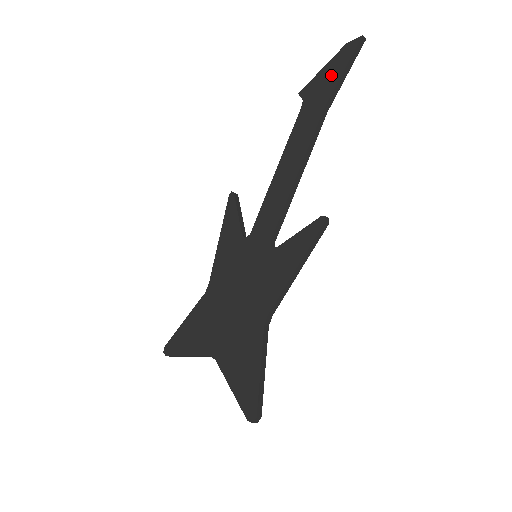
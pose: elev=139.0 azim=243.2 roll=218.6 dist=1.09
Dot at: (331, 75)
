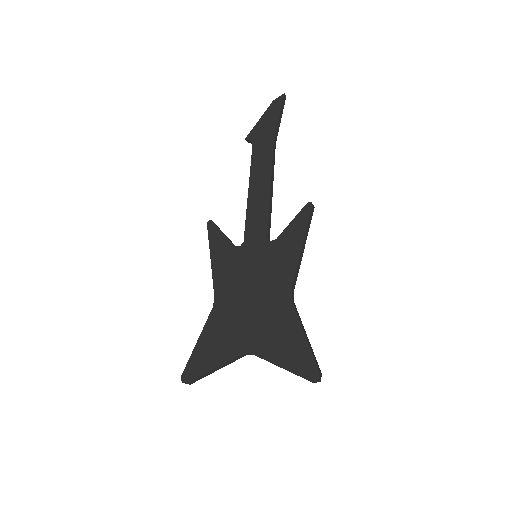
Dot at: (270, 120)
